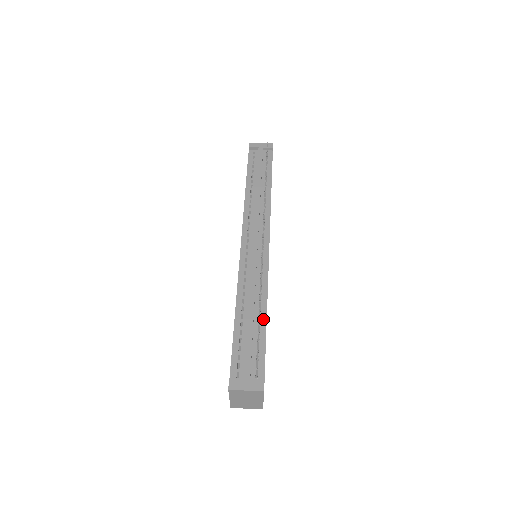
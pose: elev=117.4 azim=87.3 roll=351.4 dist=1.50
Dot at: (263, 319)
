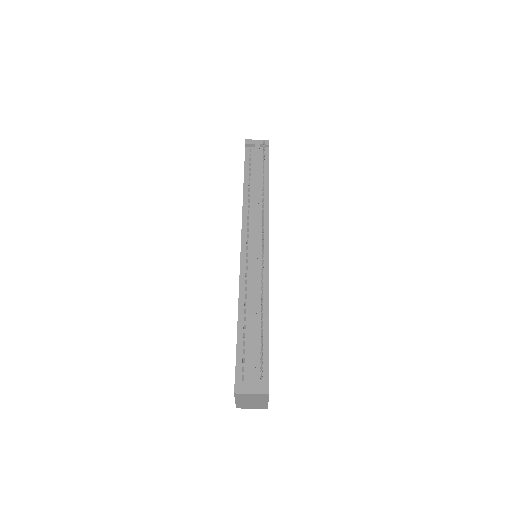
Dot at: (266, 321)
